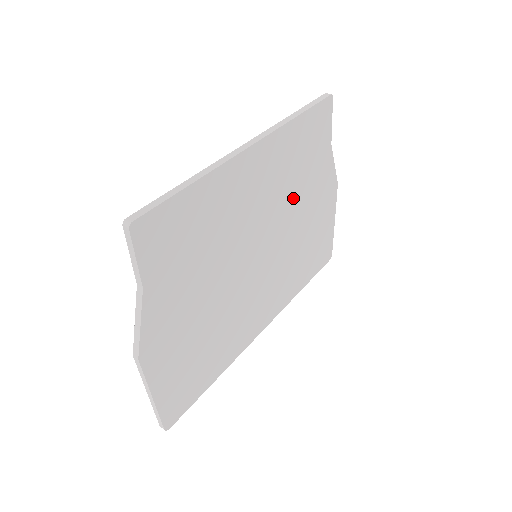
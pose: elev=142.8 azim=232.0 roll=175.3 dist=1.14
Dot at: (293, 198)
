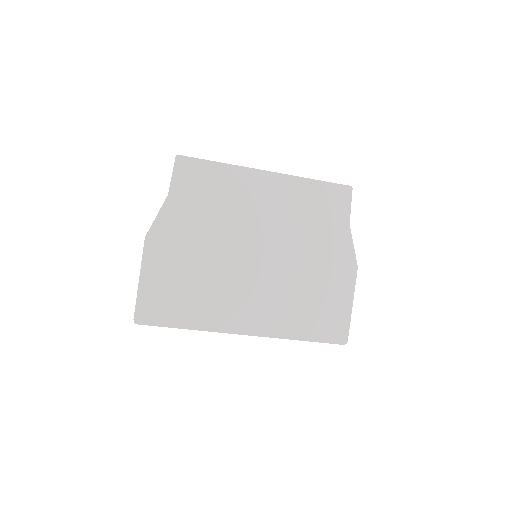
Dot at: (301, 237)
